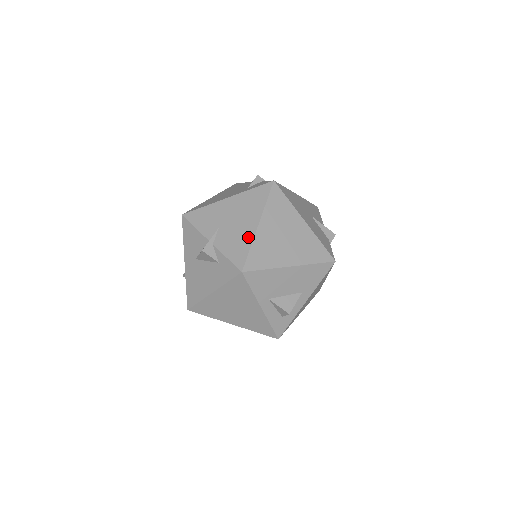
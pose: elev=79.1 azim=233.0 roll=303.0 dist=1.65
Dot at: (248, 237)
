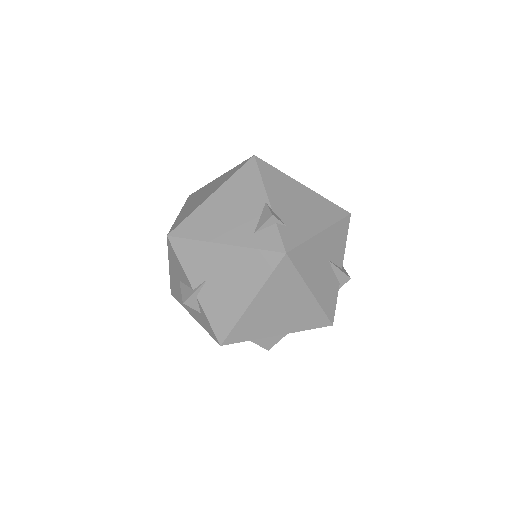
Dot at: (236, 311)
